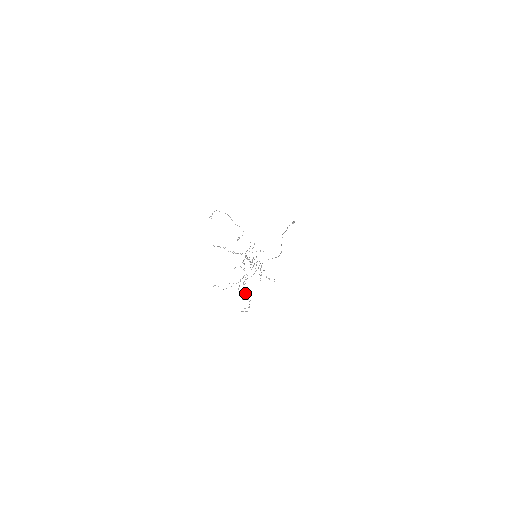
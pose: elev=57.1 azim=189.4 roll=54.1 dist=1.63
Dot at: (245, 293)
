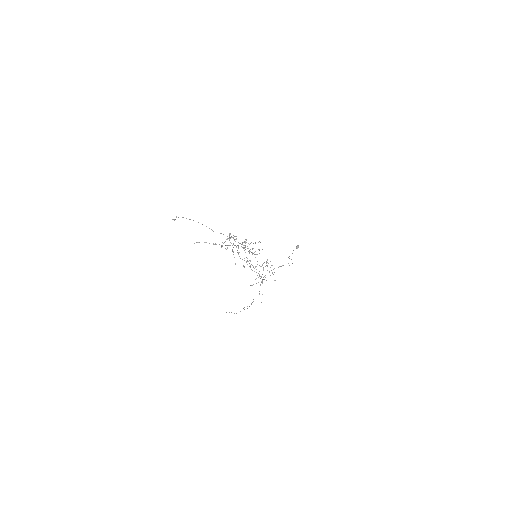
Dot at: (246, 262)
